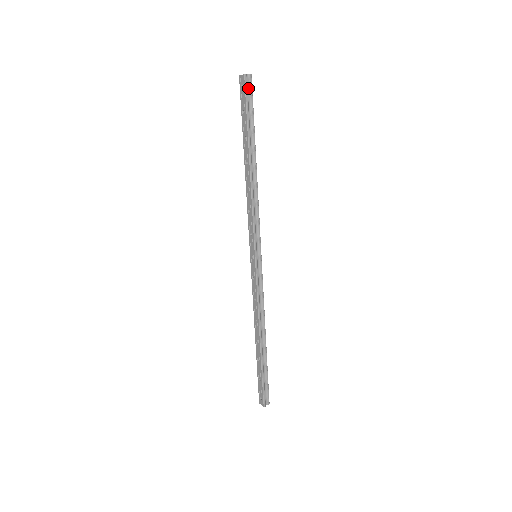
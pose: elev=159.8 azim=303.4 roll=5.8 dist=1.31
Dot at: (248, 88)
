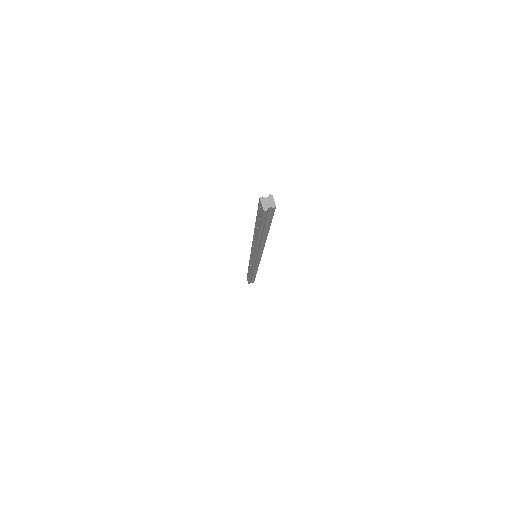
Dot at: (268, 212)
